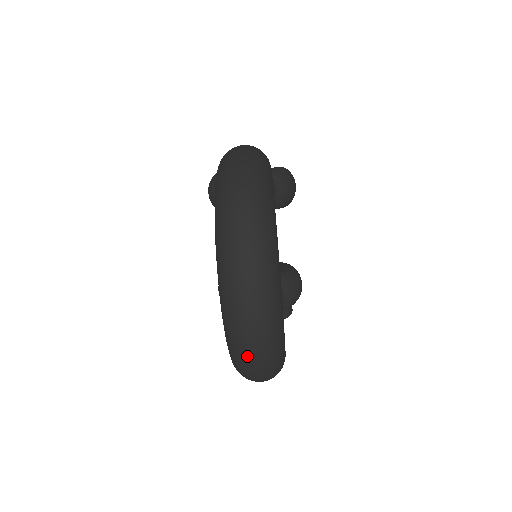
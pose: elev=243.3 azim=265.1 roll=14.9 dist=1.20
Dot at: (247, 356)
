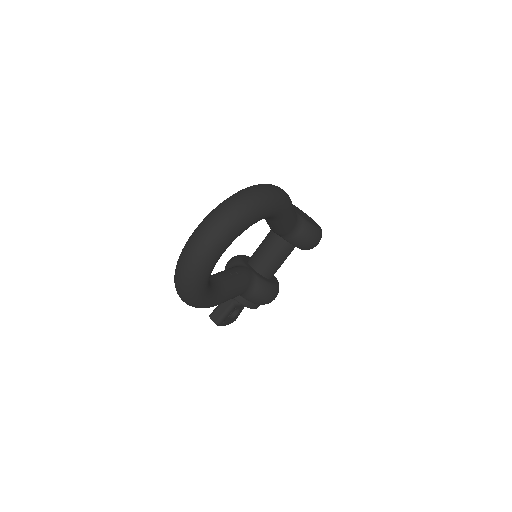
Dot at: (178, 272)
